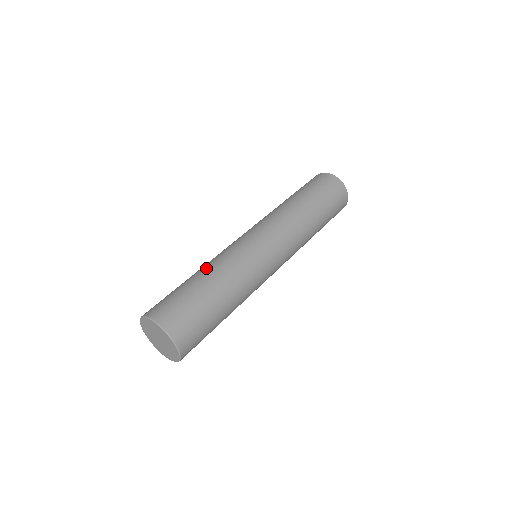
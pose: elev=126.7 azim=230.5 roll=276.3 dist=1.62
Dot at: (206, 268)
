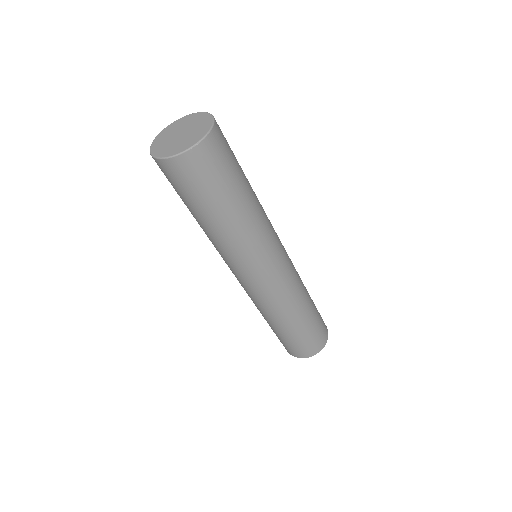
Dot at: occluded
